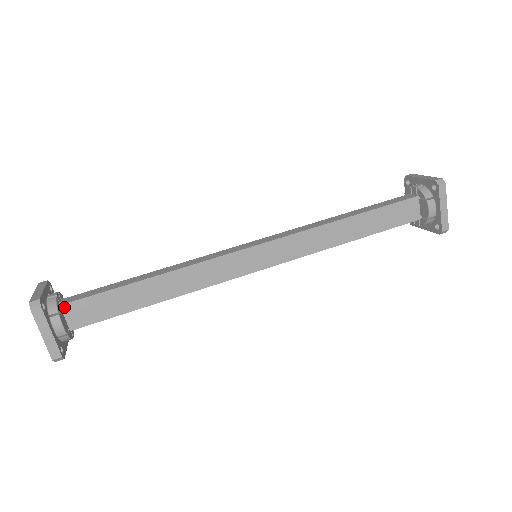
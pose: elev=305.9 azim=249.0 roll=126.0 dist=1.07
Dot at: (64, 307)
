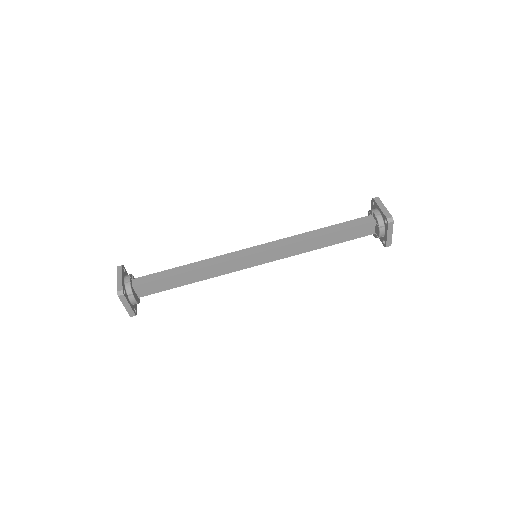
Dot at: (135, 287)
